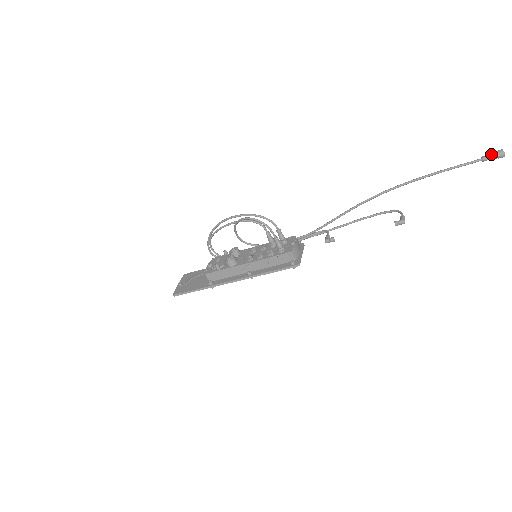
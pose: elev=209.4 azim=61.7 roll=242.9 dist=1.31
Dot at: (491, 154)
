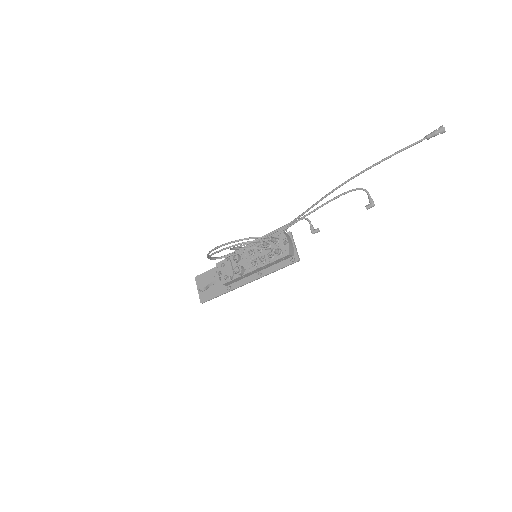
Dot at: (434, 133)
